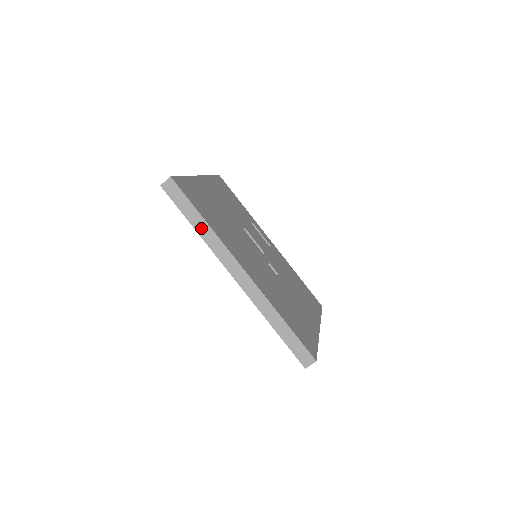
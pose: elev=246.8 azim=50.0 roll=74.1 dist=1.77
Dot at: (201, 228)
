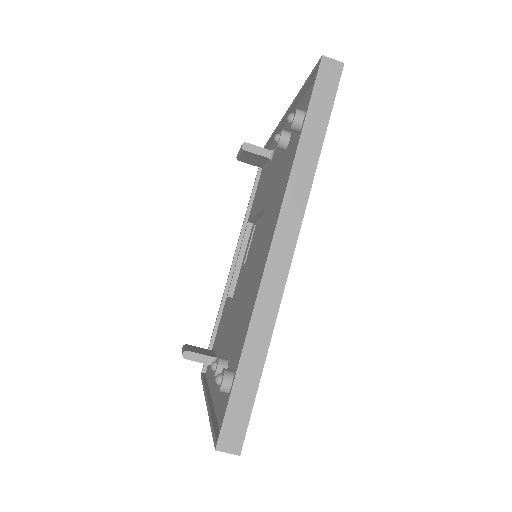
Dot at: (307, 150)
